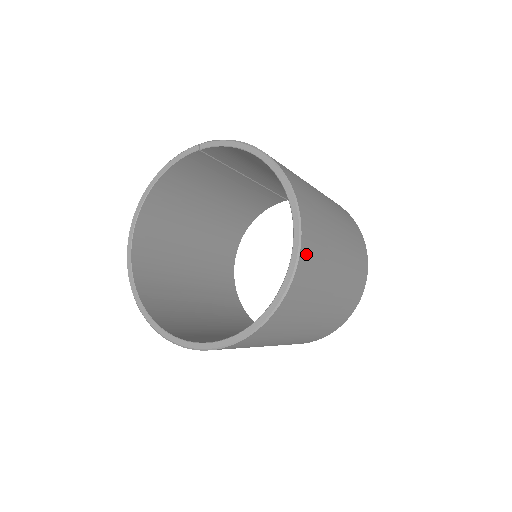
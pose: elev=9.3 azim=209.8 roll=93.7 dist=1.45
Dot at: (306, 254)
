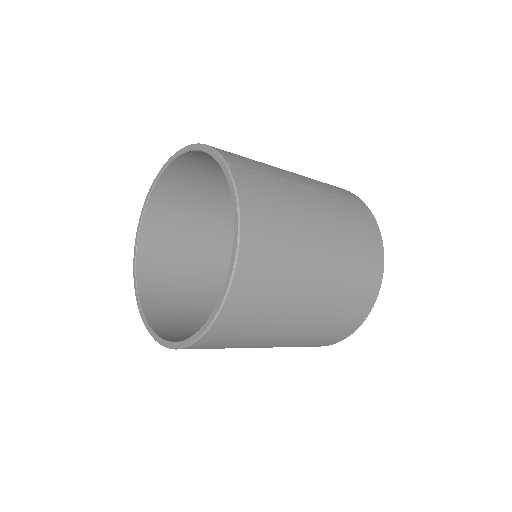
Dot at: (209, 341)
